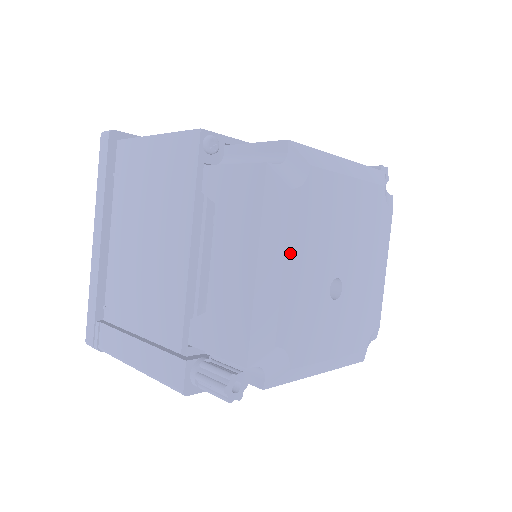
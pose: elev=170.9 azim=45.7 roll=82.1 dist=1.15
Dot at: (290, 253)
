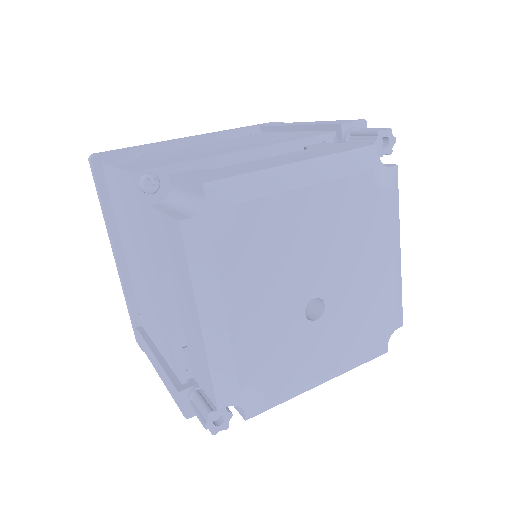
Dot at: (233, 303)
